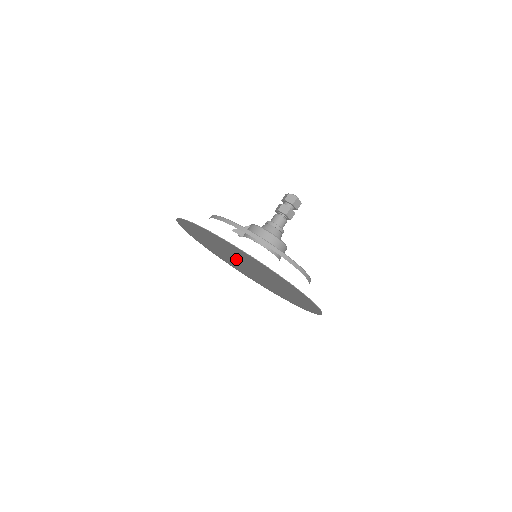
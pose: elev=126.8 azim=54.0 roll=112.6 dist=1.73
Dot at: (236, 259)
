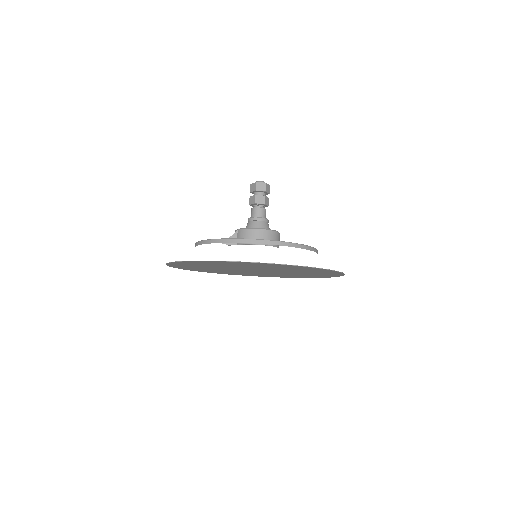
Dot at: (243, 269)
